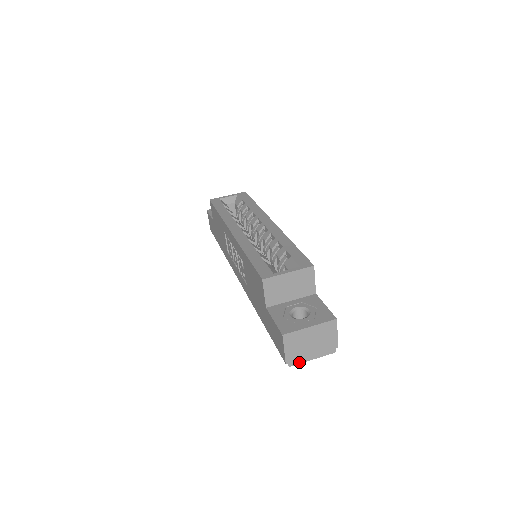
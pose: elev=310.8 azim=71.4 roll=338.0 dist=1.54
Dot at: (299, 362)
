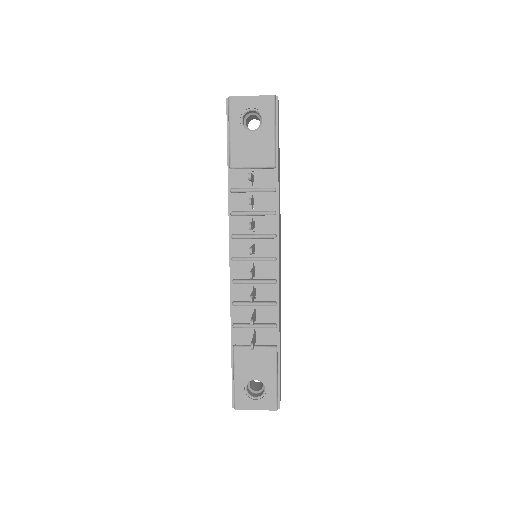
Dot at: (238, 97)
